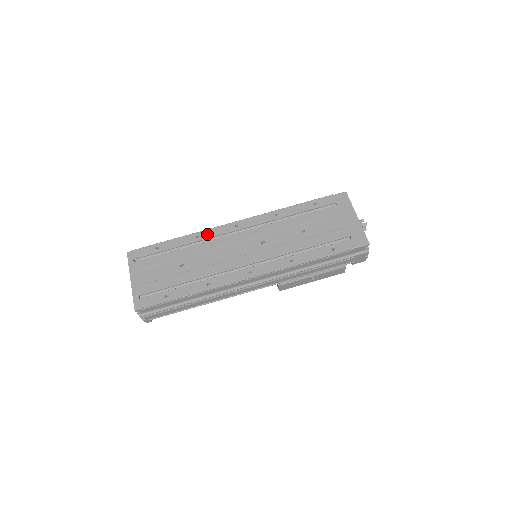
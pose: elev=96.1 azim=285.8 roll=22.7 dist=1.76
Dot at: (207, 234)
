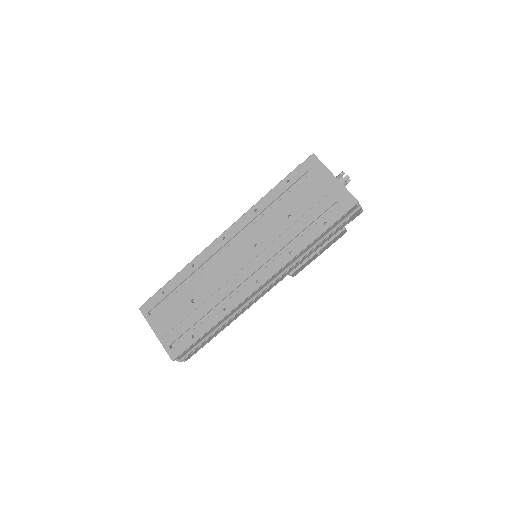
Dot at: (201, 259)
